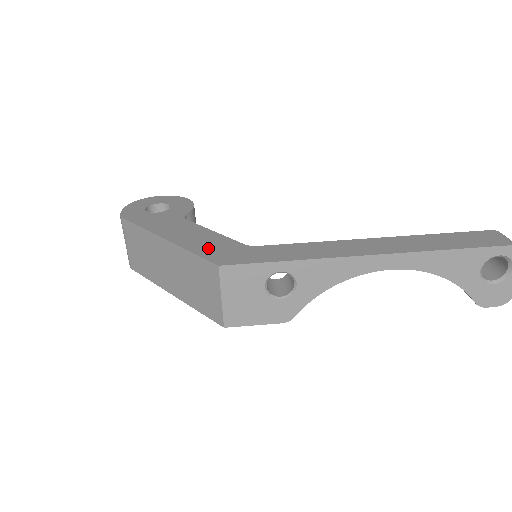
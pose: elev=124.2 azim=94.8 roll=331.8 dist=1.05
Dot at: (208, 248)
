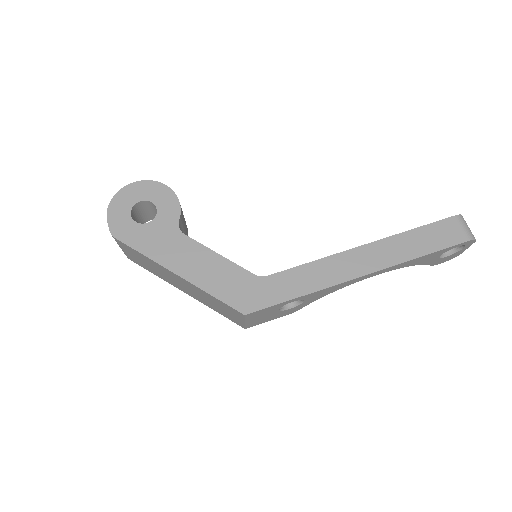
Dot at: (225, 287)
